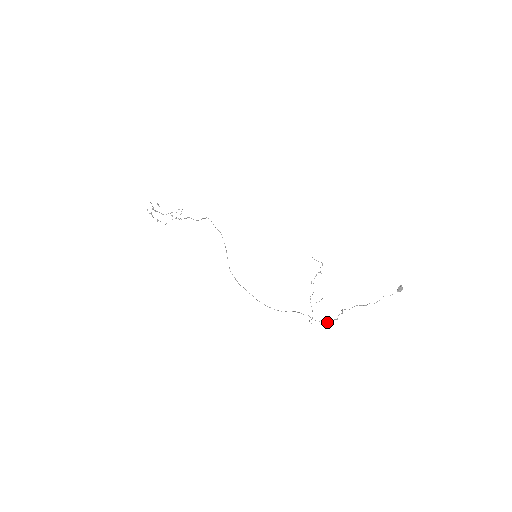
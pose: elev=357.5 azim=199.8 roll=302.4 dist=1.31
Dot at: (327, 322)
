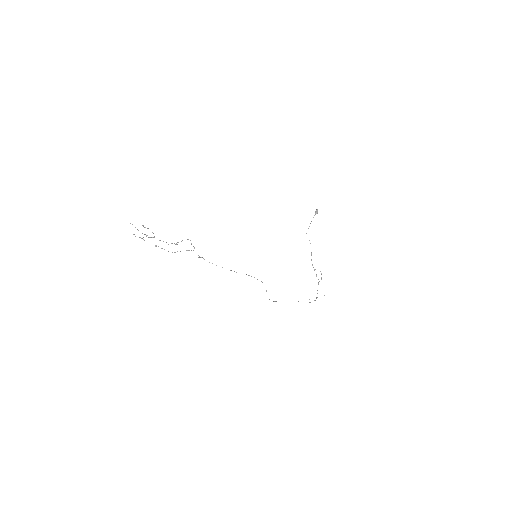
Dot at: occluded
